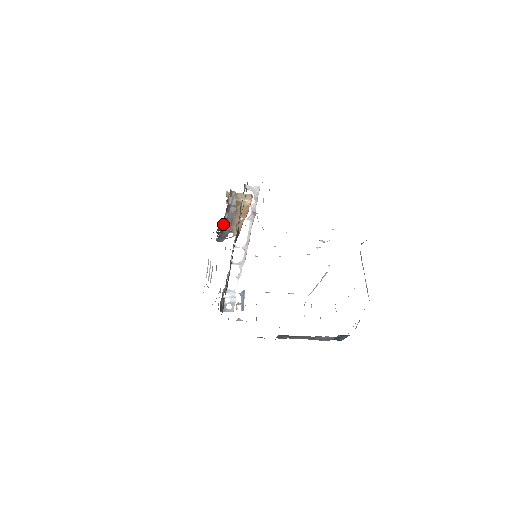
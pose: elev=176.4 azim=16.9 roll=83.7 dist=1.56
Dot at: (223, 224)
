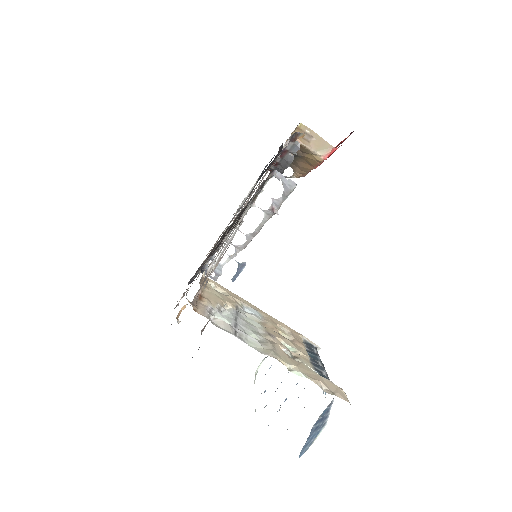
Dot at: occluded
